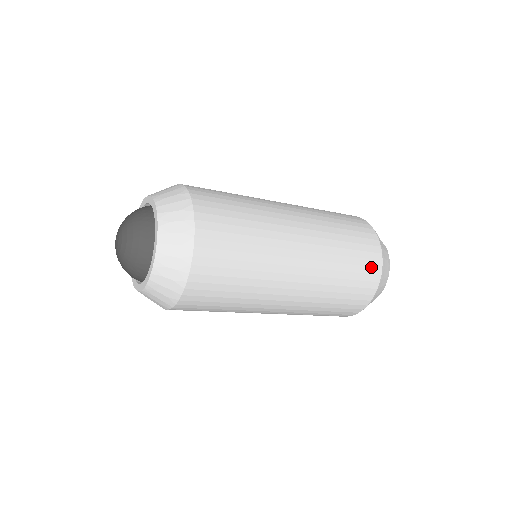
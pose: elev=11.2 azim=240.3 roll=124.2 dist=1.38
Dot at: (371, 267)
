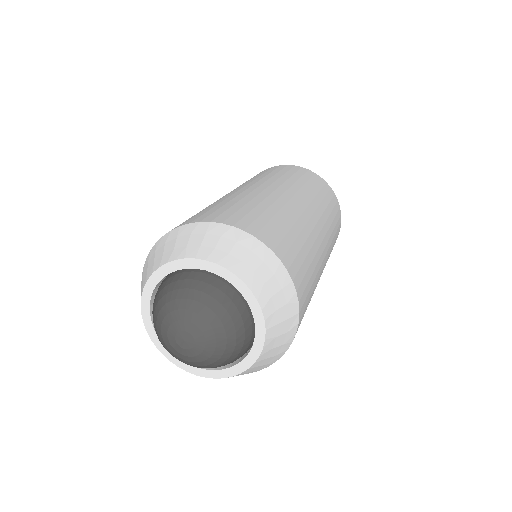
Dot at: occluded
